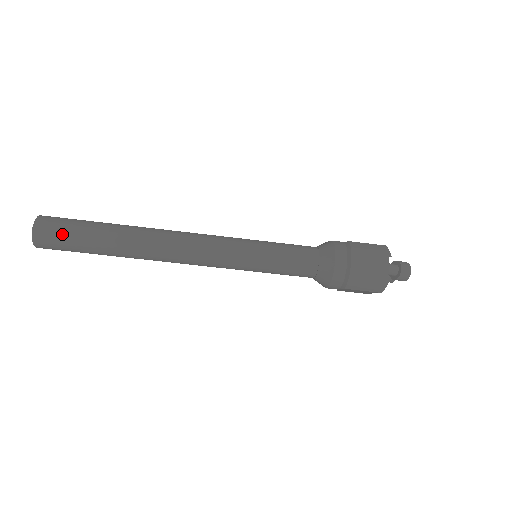
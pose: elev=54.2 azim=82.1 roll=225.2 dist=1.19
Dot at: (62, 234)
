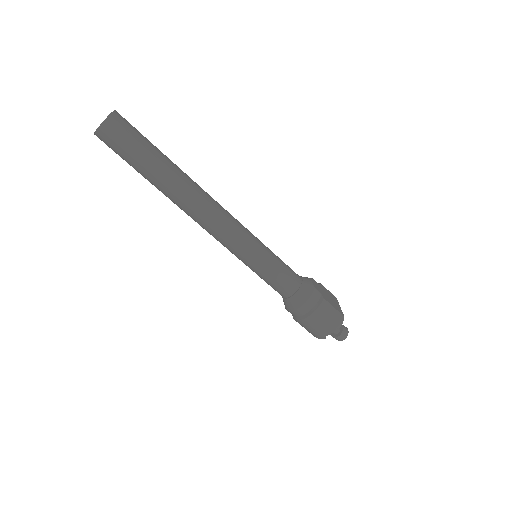
Dot at: (121, 148)
